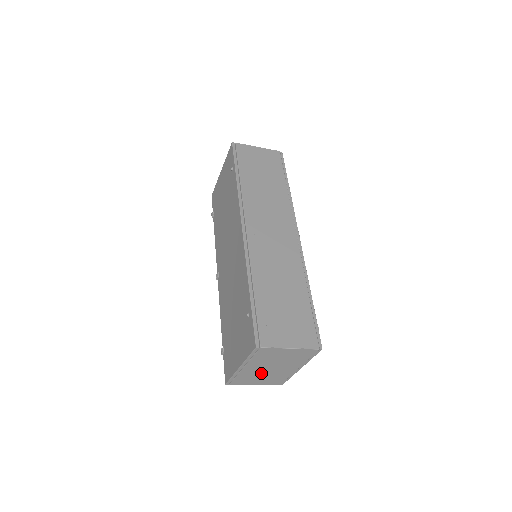
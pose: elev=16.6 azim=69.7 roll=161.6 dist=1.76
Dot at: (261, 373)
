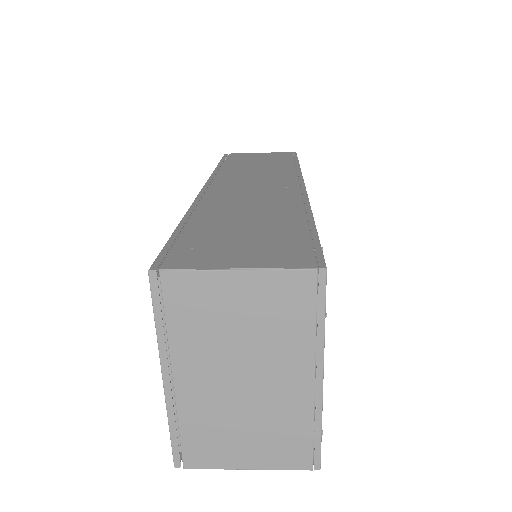
Dot at: (231, 407)
